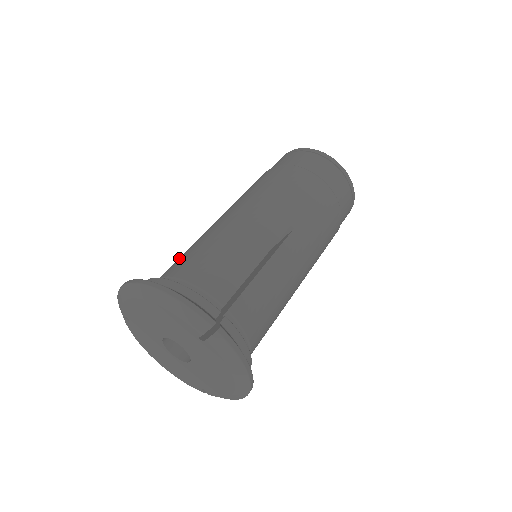
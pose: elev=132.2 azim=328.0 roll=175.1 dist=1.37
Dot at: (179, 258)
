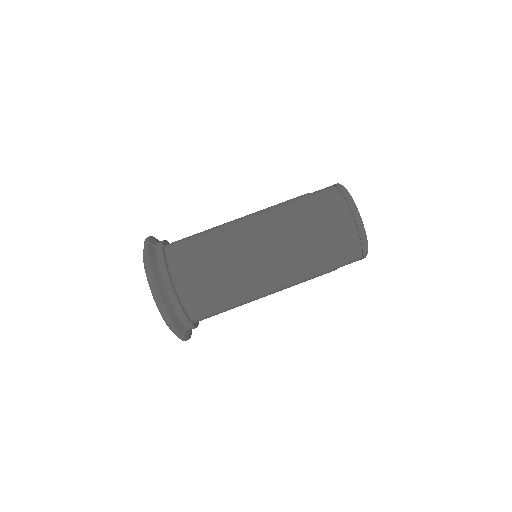
Dot at: (196, 259)
